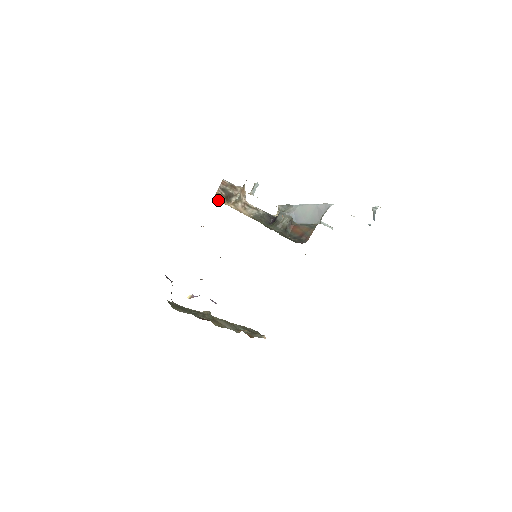
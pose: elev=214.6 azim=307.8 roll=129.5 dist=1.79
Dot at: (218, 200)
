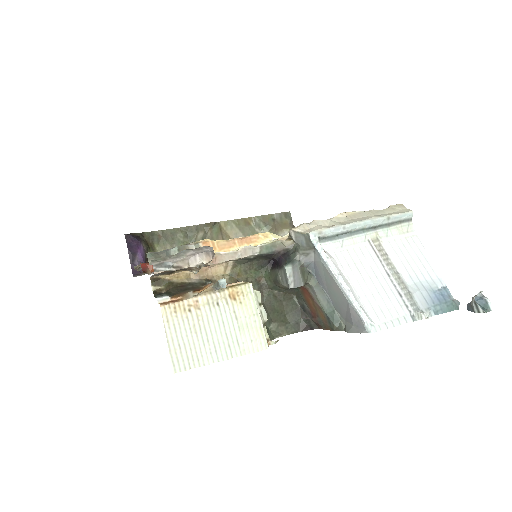
Dot at: (158, 279)
